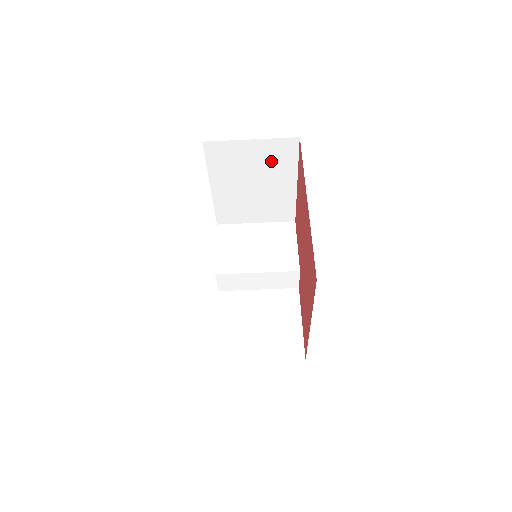
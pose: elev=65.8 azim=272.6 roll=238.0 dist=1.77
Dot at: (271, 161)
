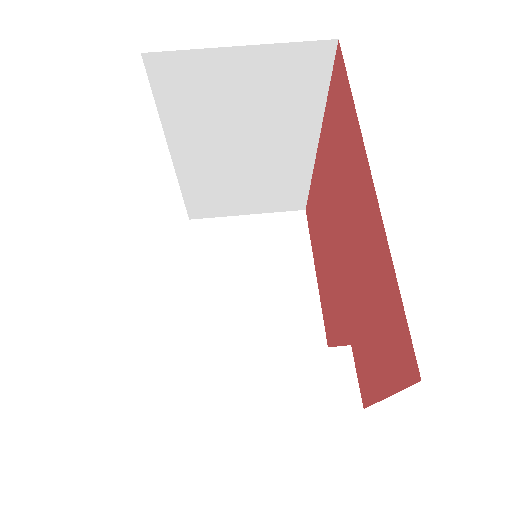
Dot at: (275, 246)
